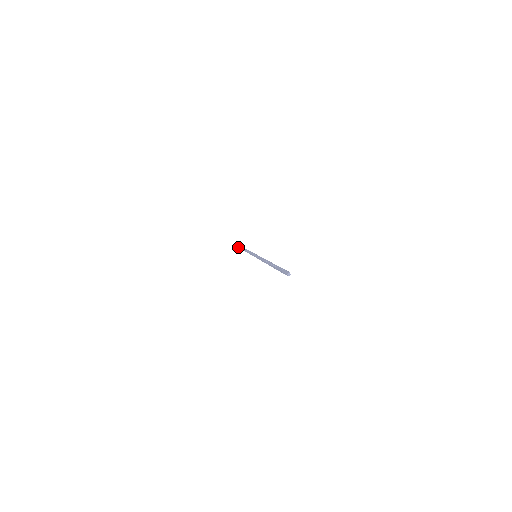
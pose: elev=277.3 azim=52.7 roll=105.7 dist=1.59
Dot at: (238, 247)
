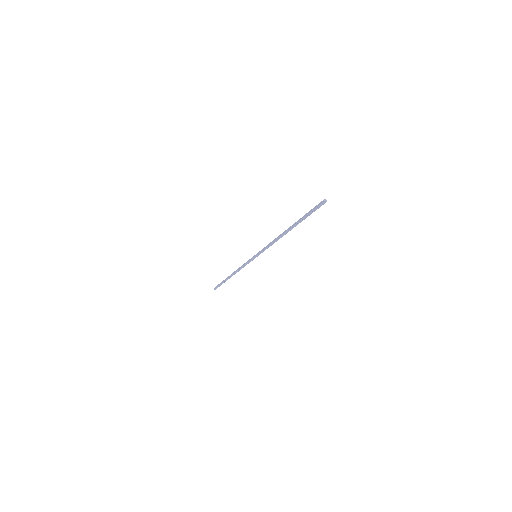
Dot at: (215, 289)
